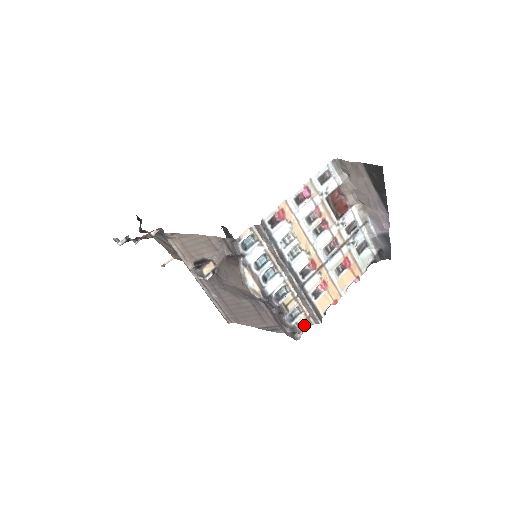
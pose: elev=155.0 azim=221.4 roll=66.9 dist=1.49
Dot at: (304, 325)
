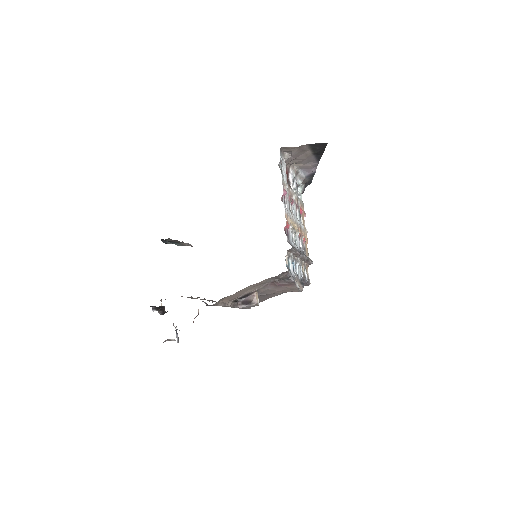
Dot at: (307, 273)
